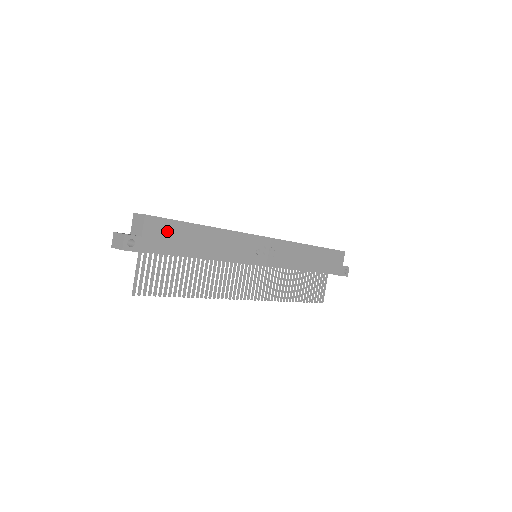
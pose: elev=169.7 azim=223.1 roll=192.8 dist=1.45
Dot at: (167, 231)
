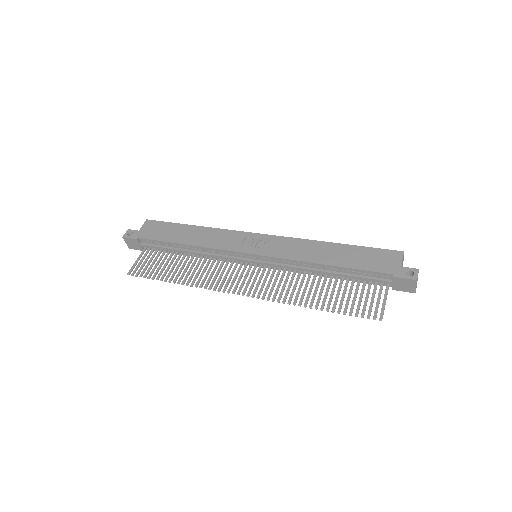
Dot at: (159, 228)
